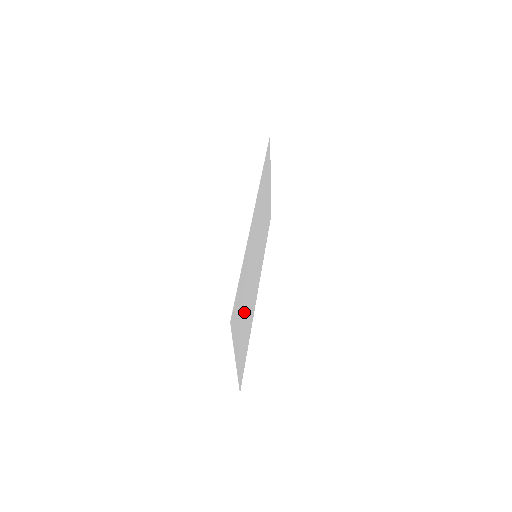
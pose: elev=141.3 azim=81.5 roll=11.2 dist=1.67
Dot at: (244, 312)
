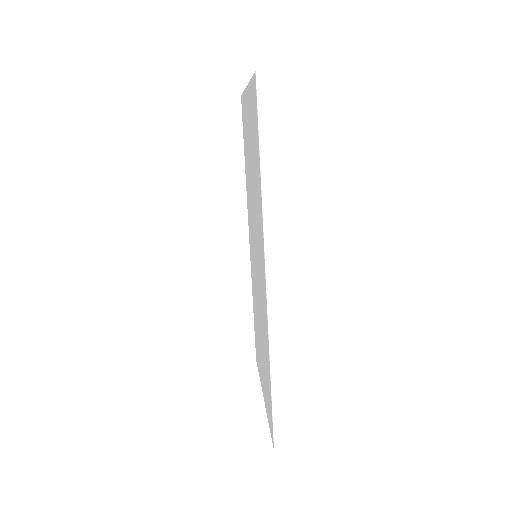
Dot at: (261, 347)
